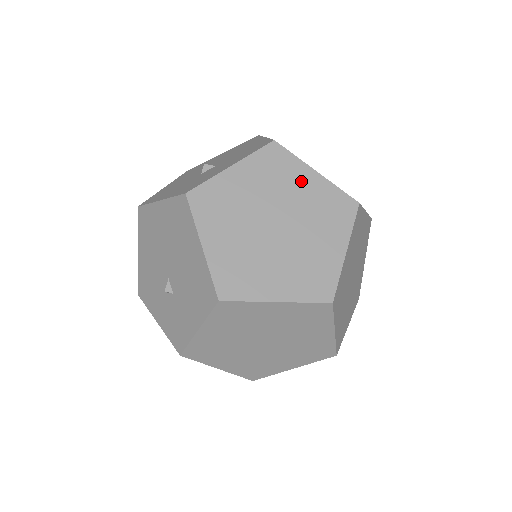
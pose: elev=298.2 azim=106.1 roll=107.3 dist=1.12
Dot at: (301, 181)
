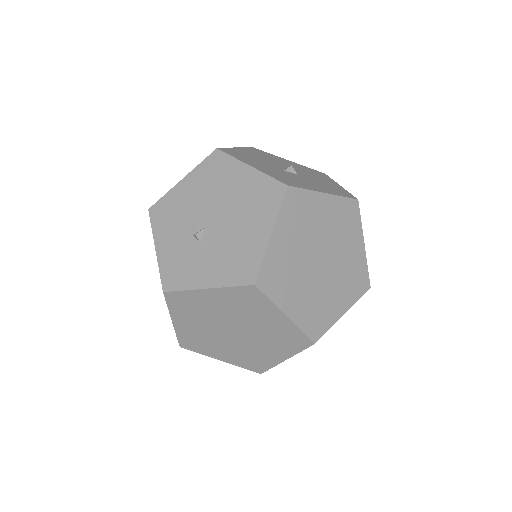
Dot at: (353, 243)
